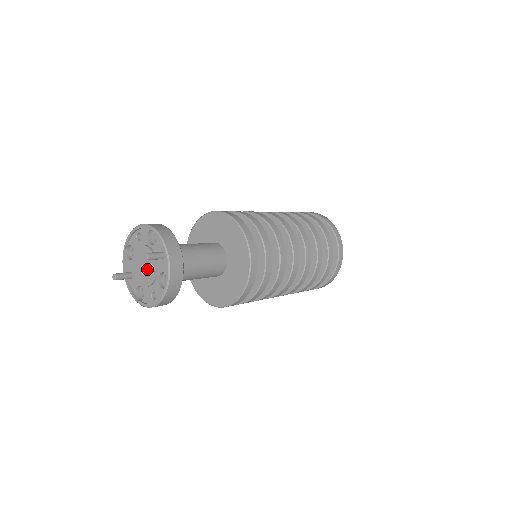
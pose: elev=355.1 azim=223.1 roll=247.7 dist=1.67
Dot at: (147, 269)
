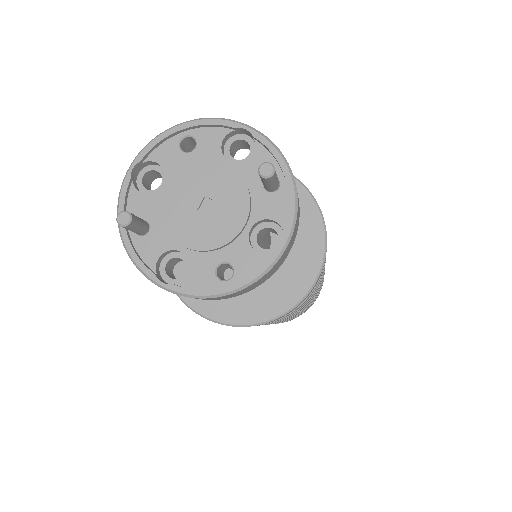
Dot at: (216, 211)
